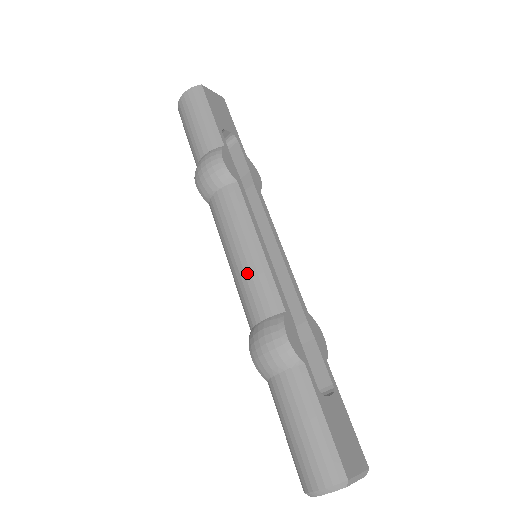
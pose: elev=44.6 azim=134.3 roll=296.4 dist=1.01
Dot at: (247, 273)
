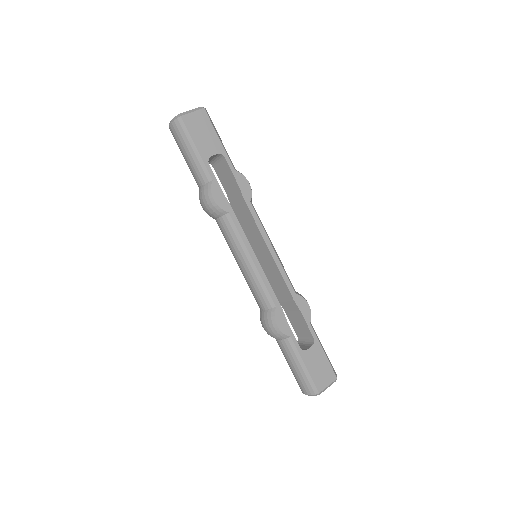
Dot at: (249, 280)
